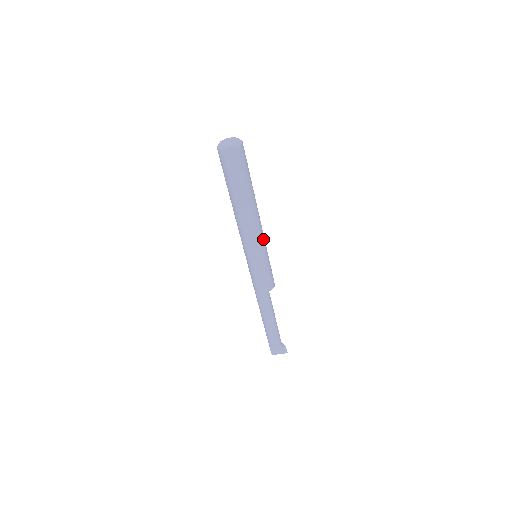
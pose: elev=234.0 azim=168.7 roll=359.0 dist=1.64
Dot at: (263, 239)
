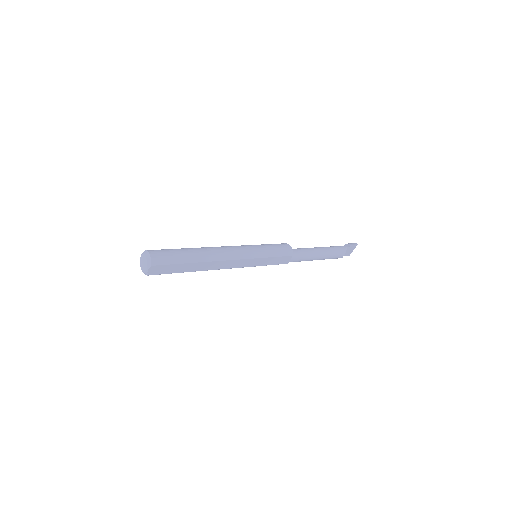
Dot at: (244, 252)
